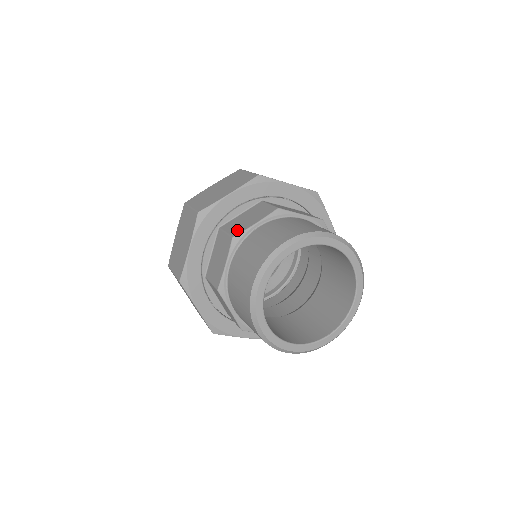
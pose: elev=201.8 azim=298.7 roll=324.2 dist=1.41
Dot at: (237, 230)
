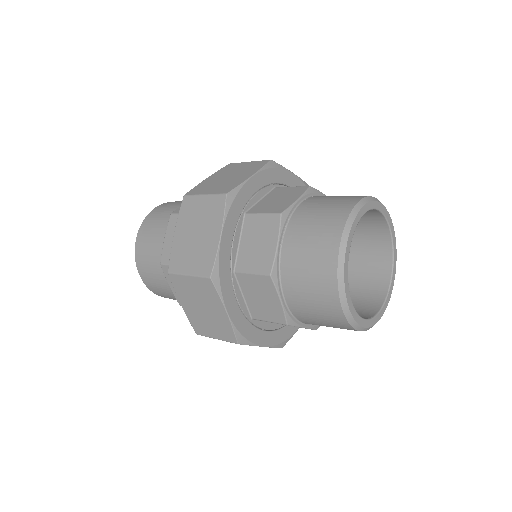
Dot at: occluded
